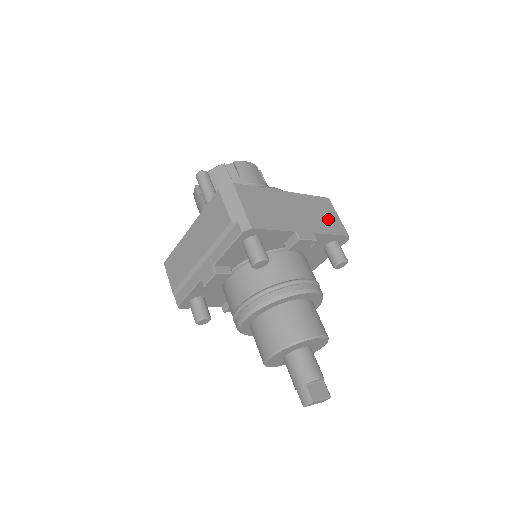
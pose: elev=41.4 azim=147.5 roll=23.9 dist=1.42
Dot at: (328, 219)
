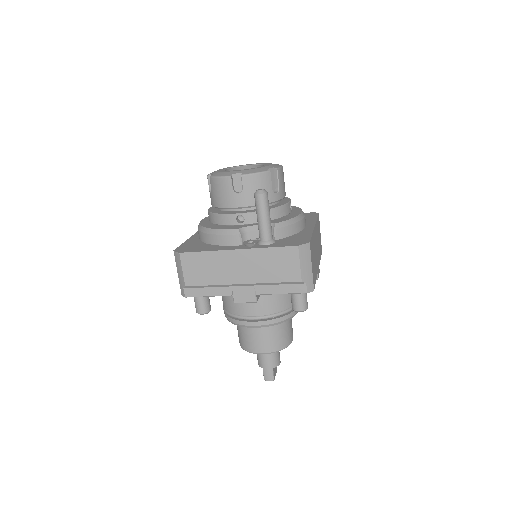
Dot at: occluded
